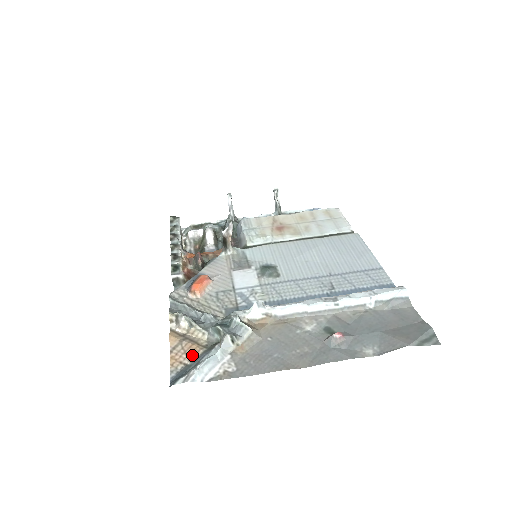
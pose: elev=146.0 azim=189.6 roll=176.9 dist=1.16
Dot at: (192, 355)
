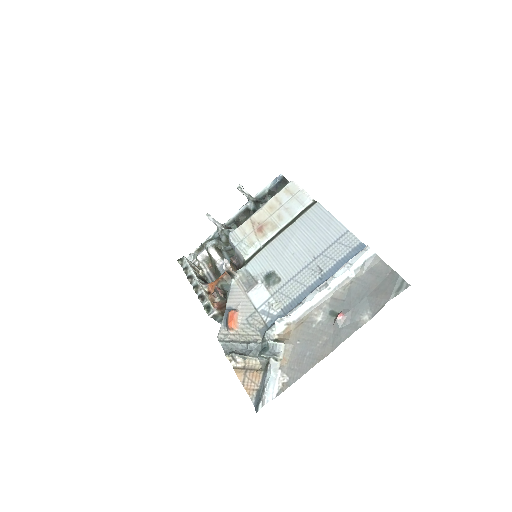
Dot at: (257, 381)
